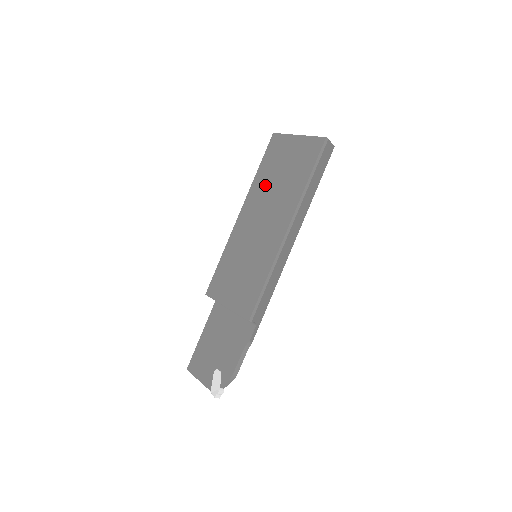
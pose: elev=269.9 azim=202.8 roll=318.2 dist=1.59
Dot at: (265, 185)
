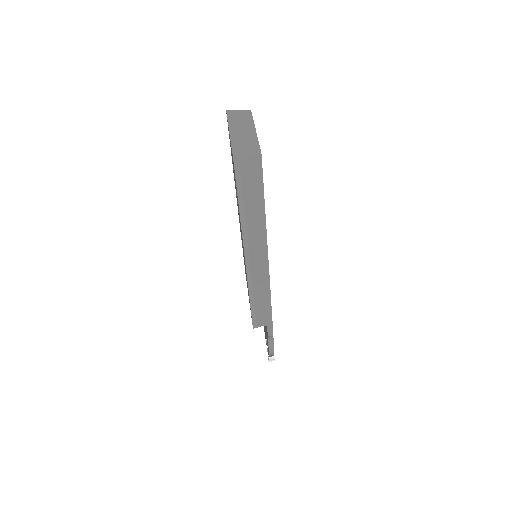
Dot at: occluded
